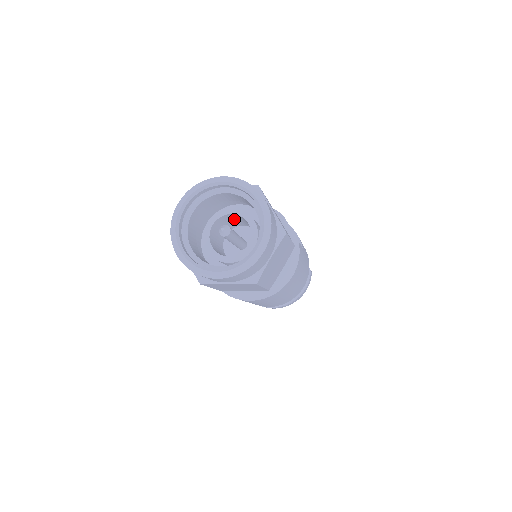
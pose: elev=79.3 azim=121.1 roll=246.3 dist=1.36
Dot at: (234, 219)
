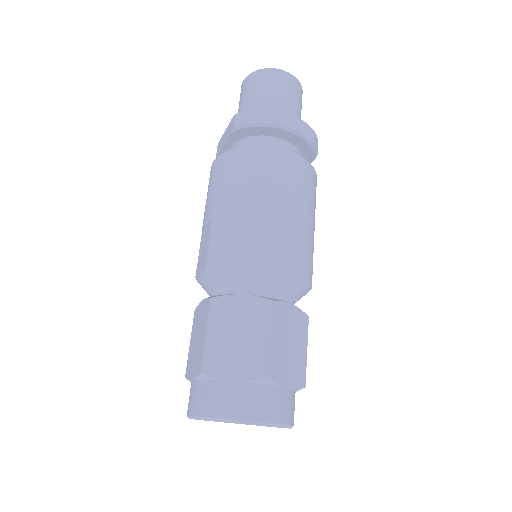
Dot at: occluded
